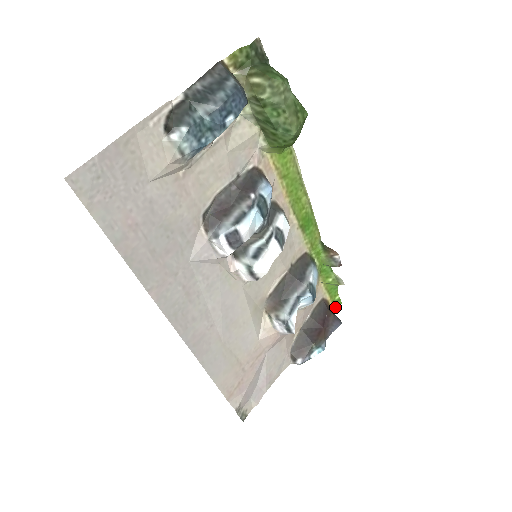
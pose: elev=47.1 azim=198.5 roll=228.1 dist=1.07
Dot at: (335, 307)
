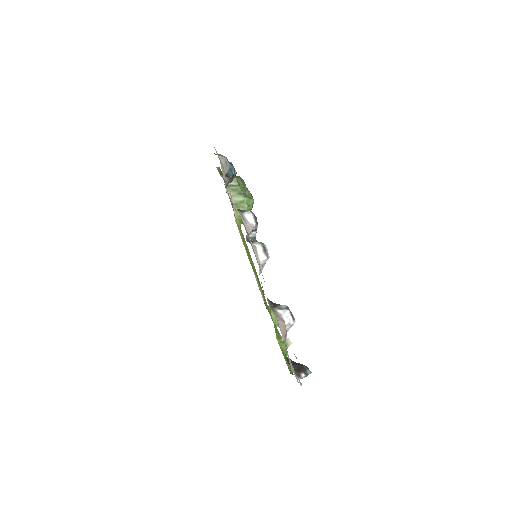
Dot at: occluded
